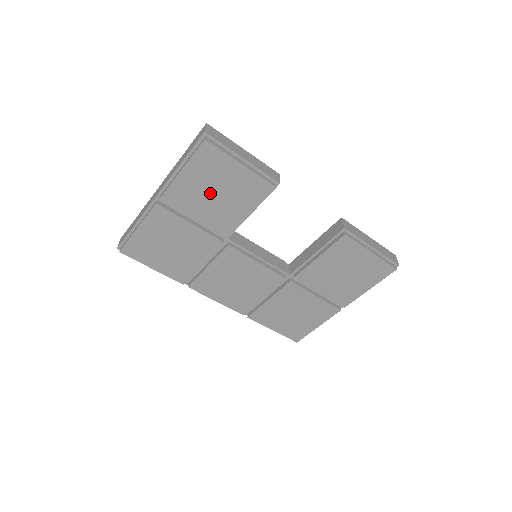
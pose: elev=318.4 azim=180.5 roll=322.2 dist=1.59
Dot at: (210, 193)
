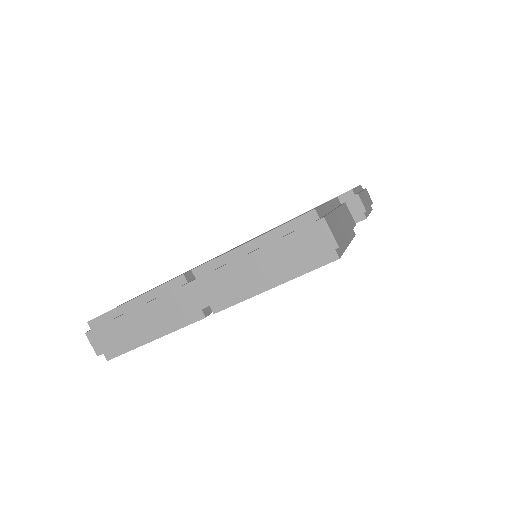
Dot at: occluded
